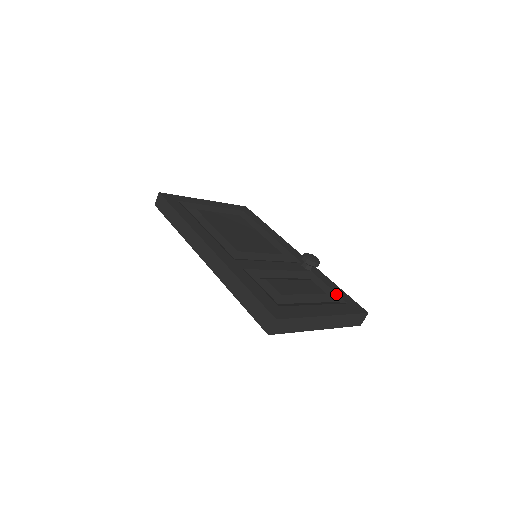
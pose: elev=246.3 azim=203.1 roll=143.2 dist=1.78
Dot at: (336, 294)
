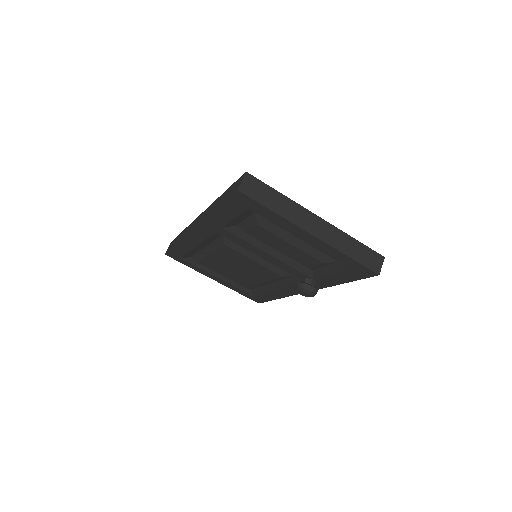
Dot at: occluded
